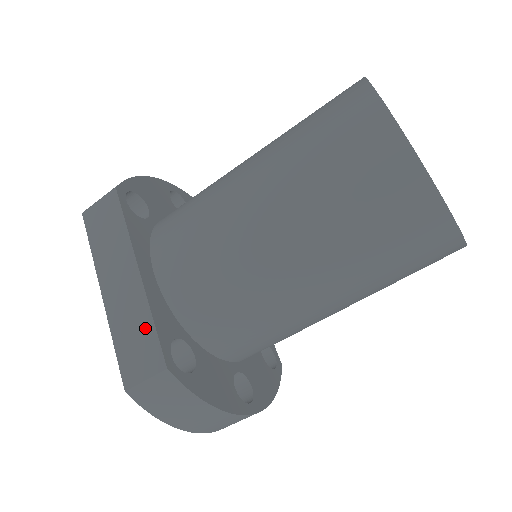
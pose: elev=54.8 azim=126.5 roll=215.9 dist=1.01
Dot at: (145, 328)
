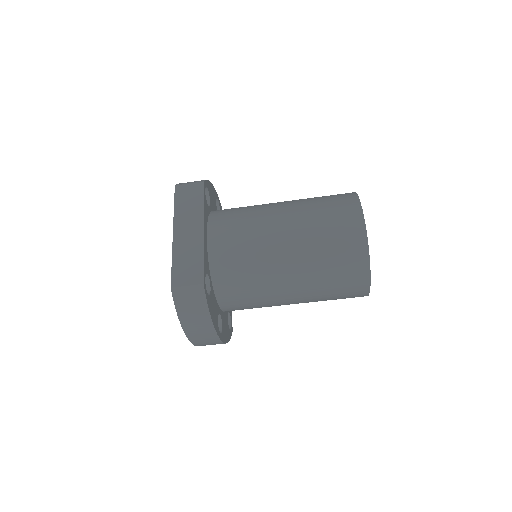
Dot at: (197, 260)
